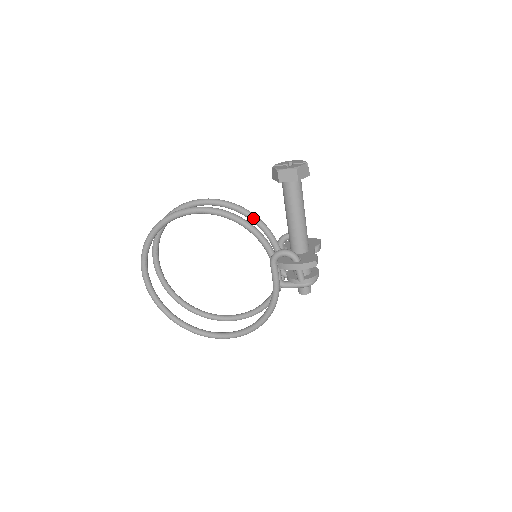
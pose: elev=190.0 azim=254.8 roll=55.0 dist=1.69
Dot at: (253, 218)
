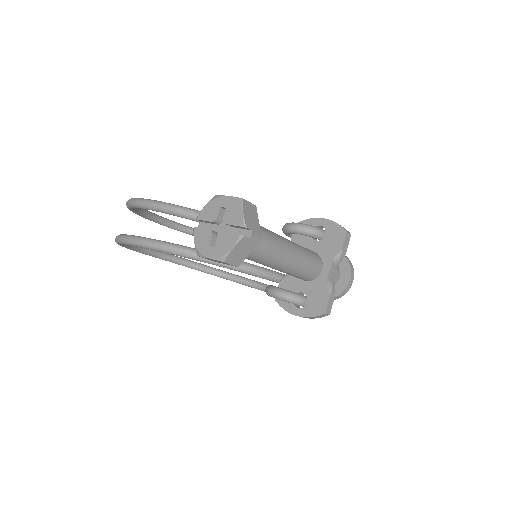
Dot at: occluded
